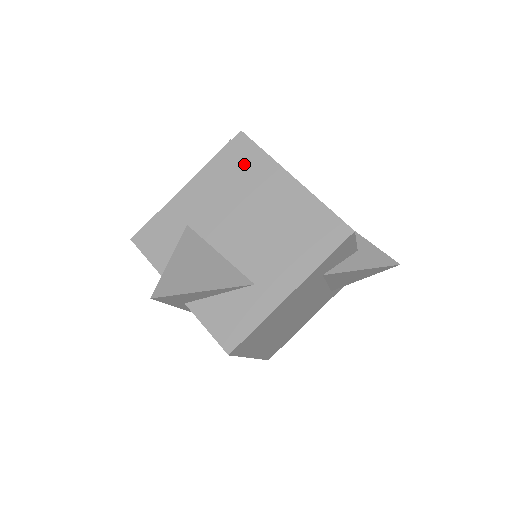
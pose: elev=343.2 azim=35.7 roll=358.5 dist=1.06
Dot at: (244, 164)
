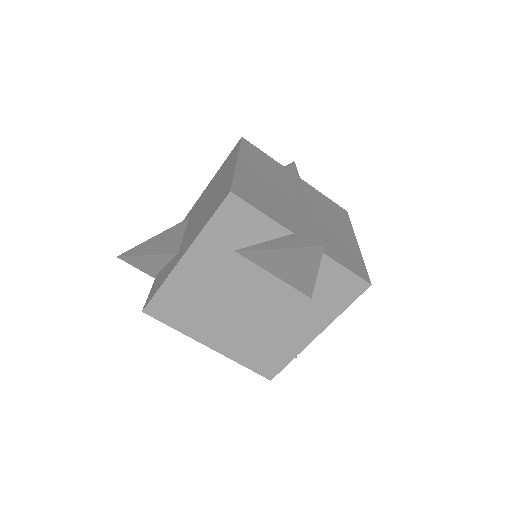
Dot at: (228, 161)
